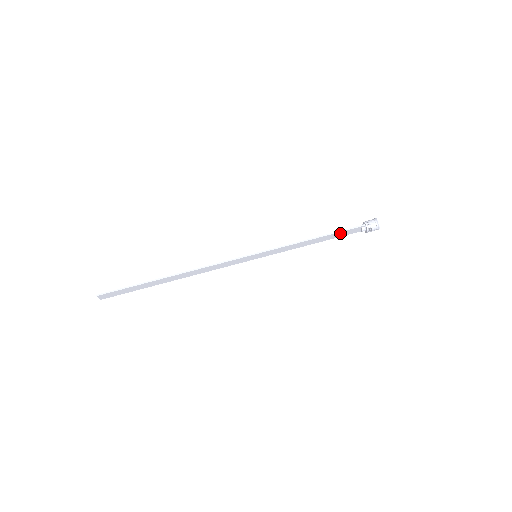
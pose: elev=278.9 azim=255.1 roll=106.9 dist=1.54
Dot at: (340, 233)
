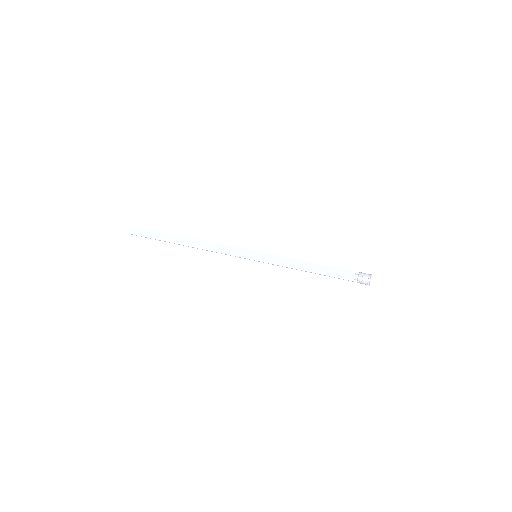
Dot at: (334, 270)
